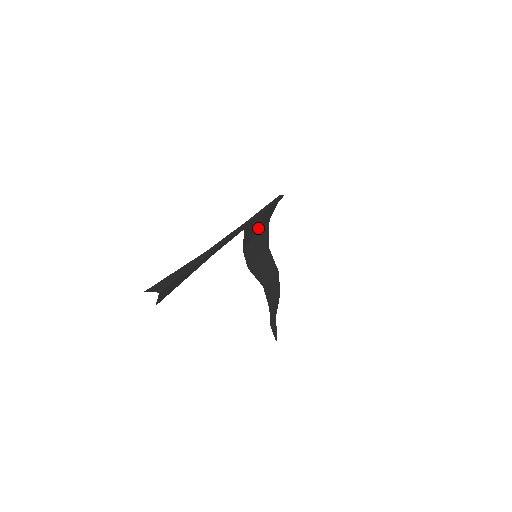
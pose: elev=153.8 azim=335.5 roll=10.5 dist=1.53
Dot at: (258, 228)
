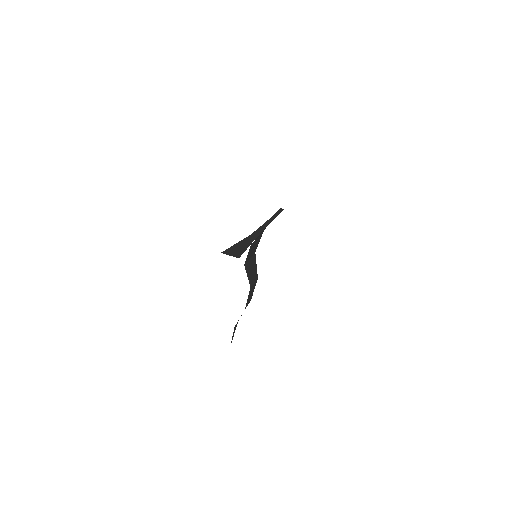
Dot at: occluded
